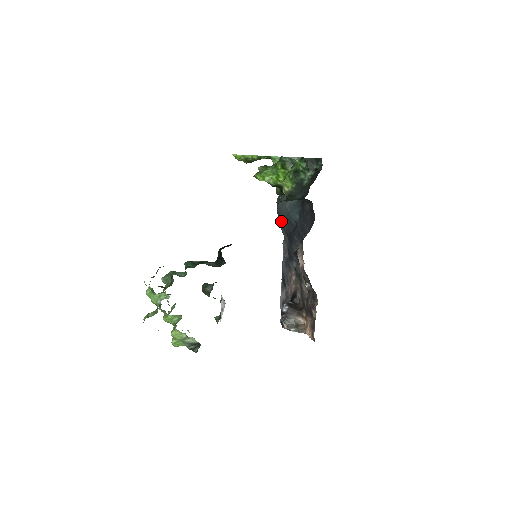
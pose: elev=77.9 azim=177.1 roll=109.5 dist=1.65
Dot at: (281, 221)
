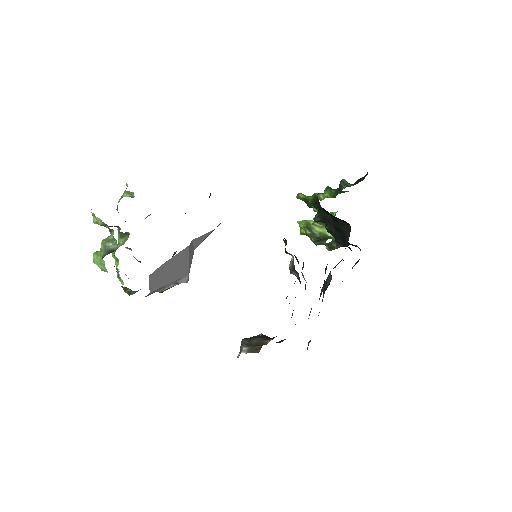
Dot at: occluded
